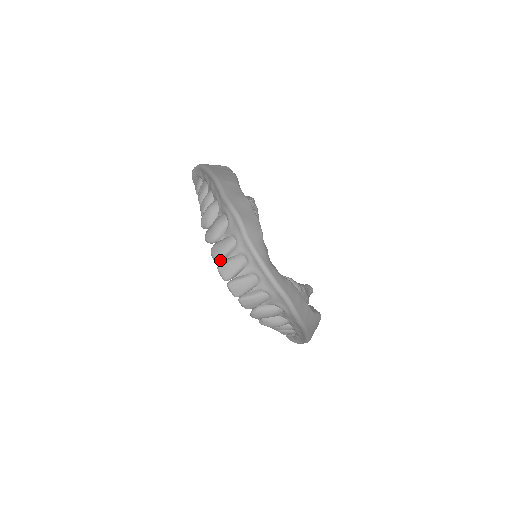
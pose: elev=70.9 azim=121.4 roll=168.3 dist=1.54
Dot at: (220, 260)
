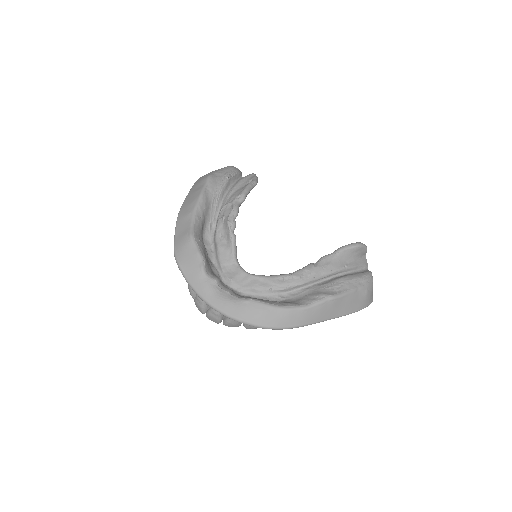
Dot at: (194, 298)
